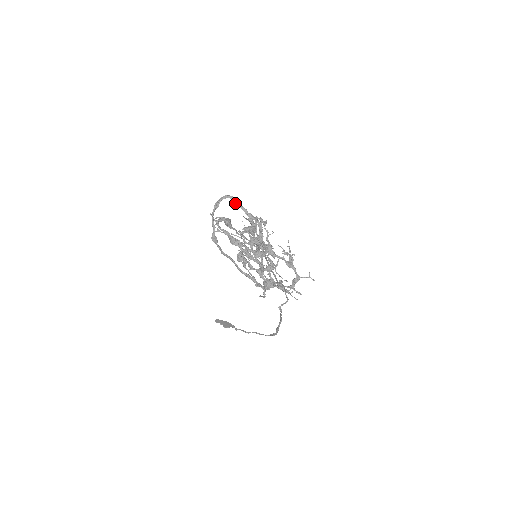
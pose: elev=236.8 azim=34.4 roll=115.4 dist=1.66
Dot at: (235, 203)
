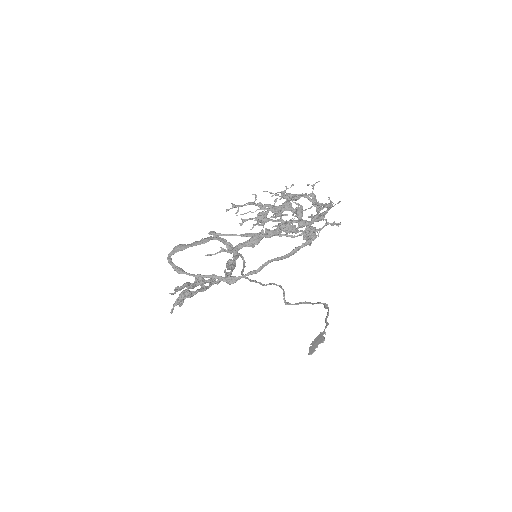
Dot at: (182, 250)
